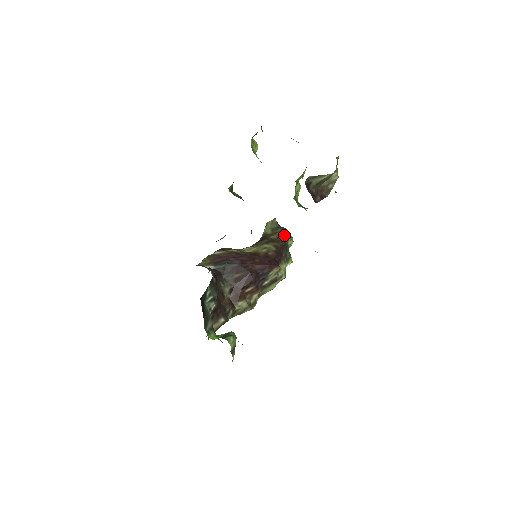
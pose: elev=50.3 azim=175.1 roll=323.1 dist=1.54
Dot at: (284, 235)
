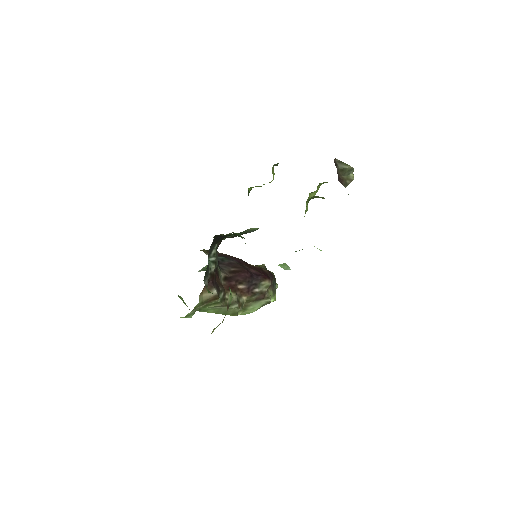
Dot at: occluded
